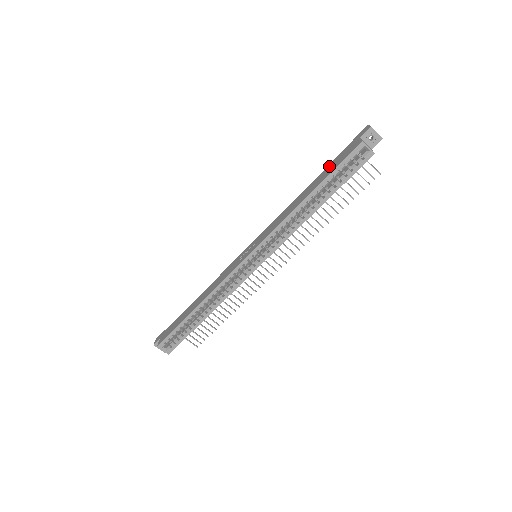
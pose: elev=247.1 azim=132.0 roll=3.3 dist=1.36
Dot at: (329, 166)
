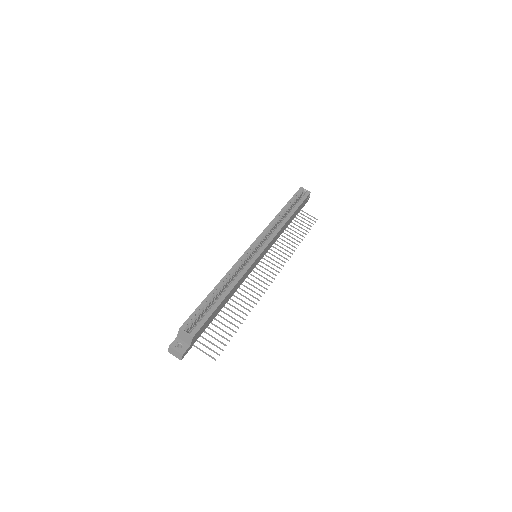
Dot at: occluded
